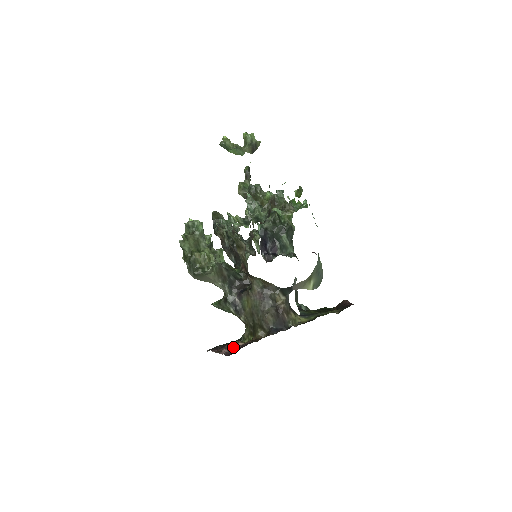
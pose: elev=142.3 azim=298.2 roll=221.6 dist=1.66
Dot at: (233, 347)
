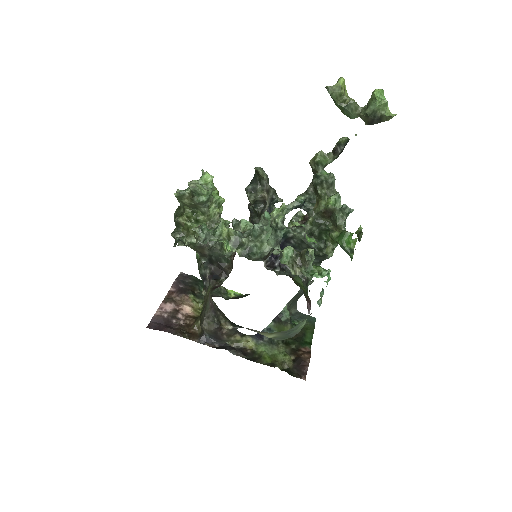
Dot at: (173, 311)
